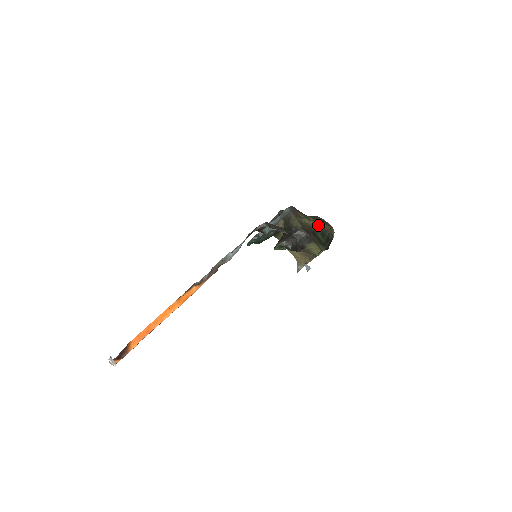
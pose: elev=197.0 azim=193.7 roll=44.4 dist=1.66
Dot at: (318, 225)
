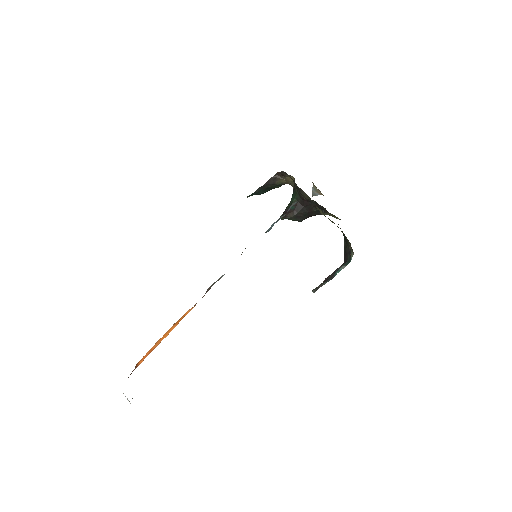
Dot at: occluded
